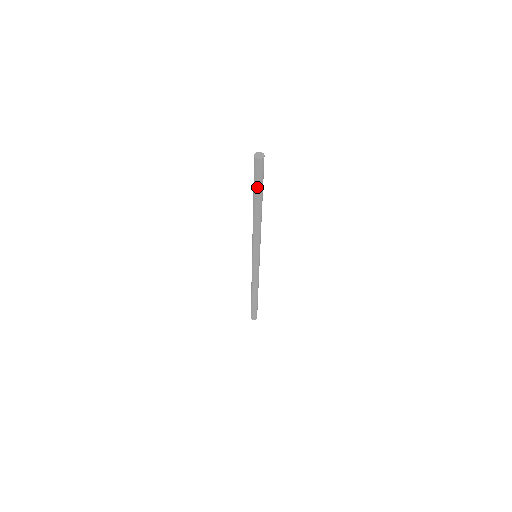
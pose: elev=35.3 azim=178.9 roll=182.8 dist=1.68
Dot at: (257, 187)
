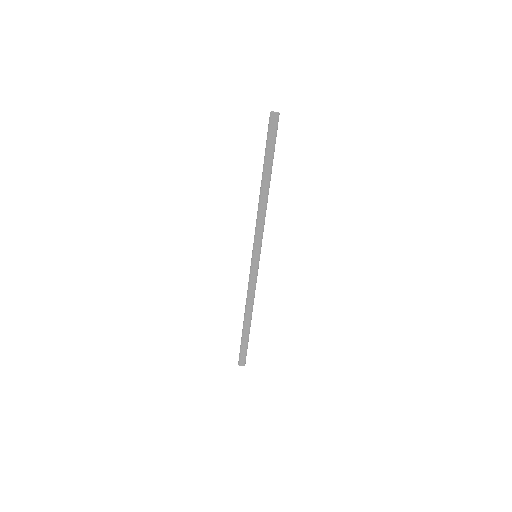
Dot at: (273, 151)
